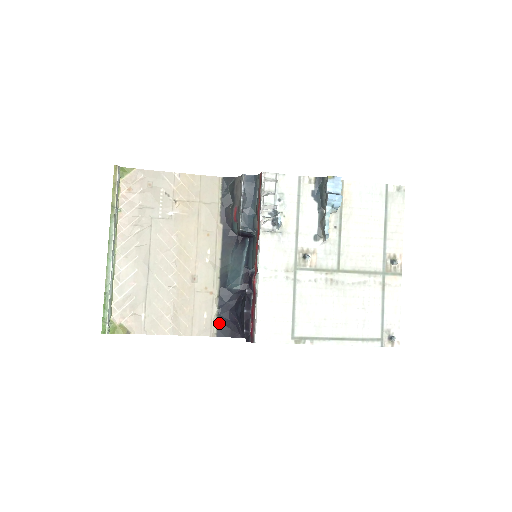
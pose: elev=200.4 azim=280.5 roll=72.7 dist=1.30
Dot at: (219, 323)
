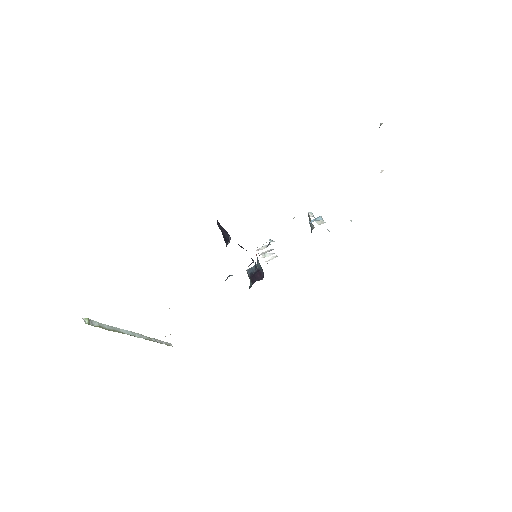
Dot at: occluded
